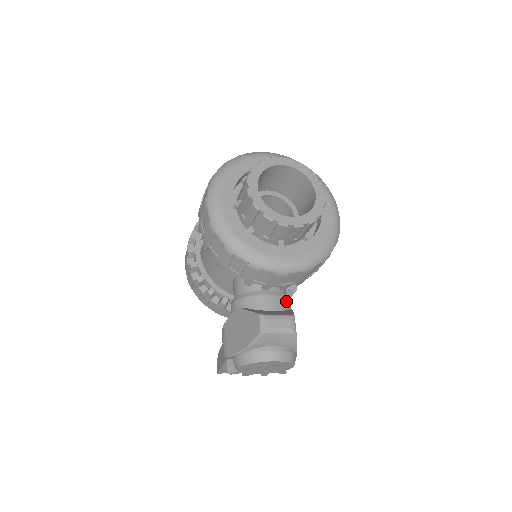
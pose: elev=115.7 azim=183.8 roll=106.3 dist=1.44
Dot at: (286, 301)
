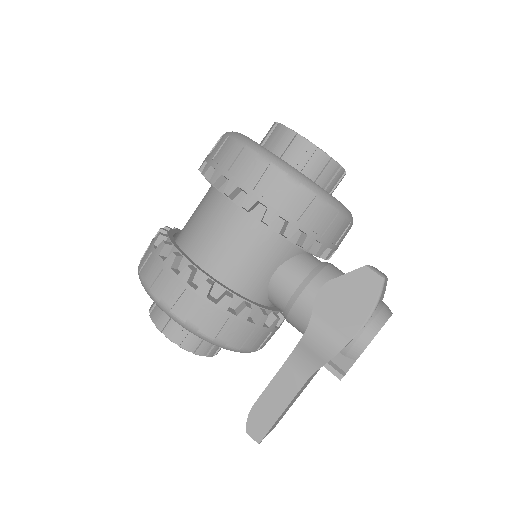
Dot at: occluded
